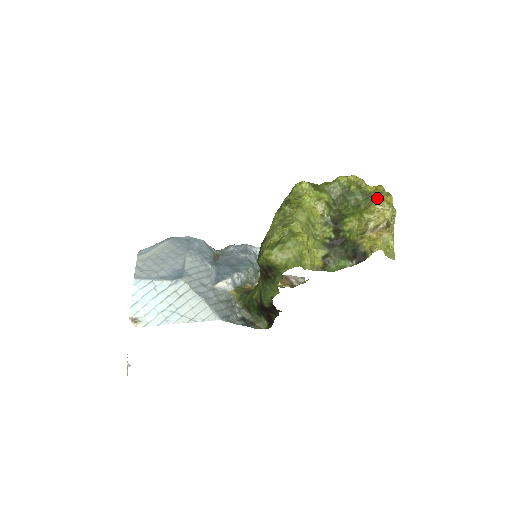
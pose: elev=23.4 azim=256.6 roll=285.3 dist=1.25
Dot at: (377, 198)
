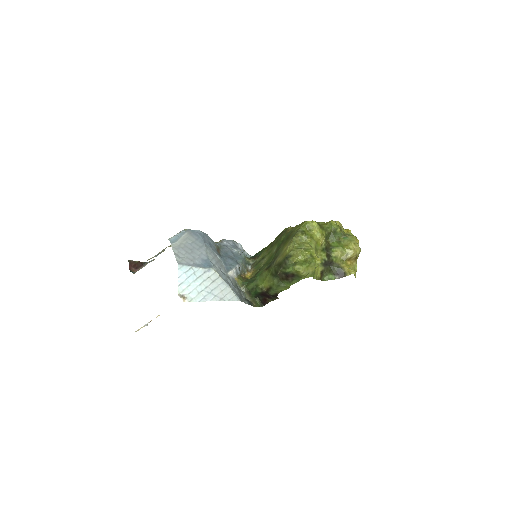
Dot at: (352, 240)
